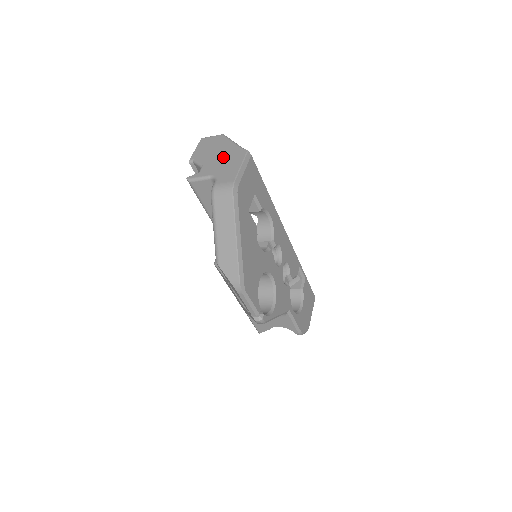
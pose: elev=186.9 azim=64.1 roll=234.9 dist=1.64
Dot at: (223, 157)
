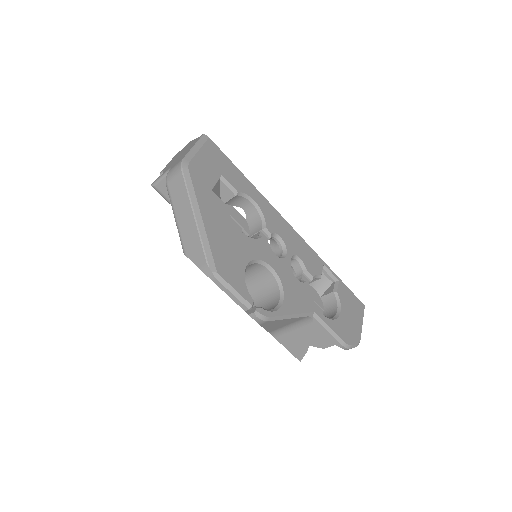
Dot at: (183, 152)
